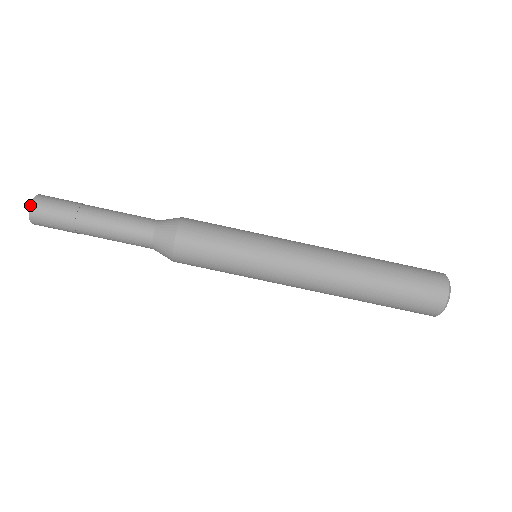
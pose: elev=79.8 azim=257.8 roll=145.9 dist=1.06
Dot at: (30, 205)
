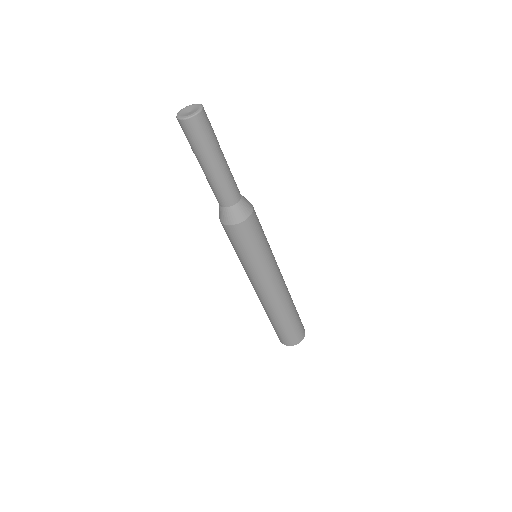
Dot at: (190, 117)
